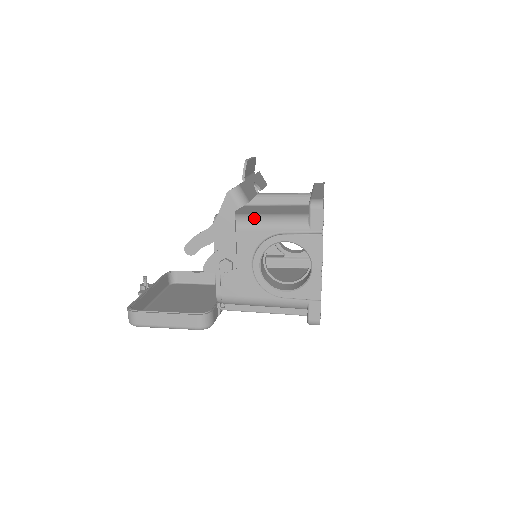
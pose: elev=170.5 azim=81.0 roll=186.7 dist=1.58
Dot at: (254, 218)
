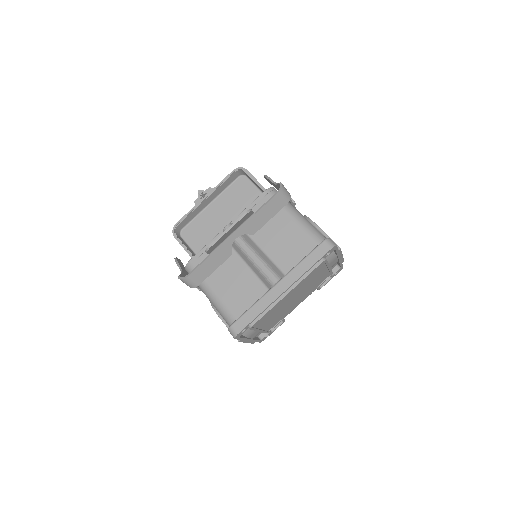
Dot at: (205, 291)
